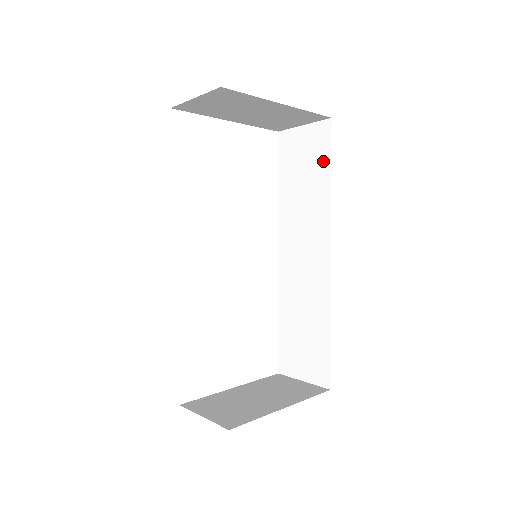
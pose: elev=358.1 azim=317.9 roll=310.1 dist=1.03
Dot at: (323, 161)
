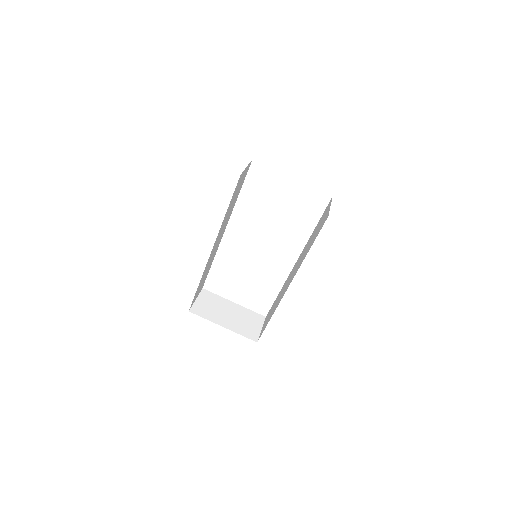
Dot at: (316, 236)
